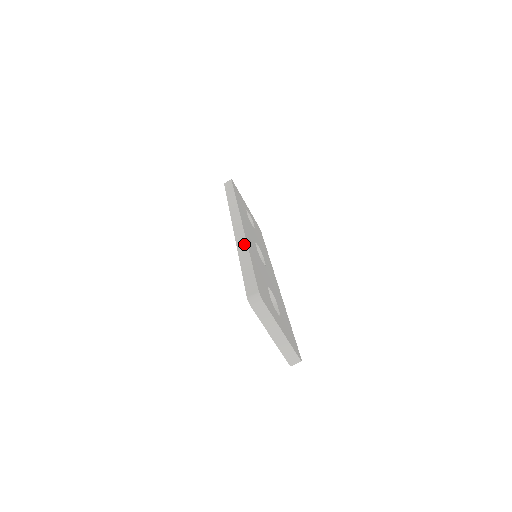
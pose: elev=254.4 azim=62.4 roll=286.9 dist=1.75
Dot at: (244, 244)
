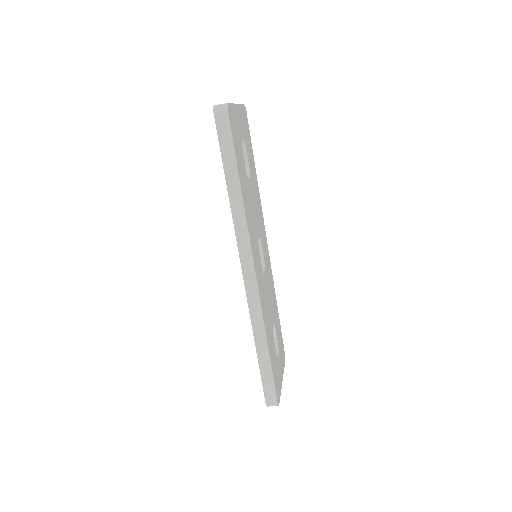
Dot at: (260, 322)
